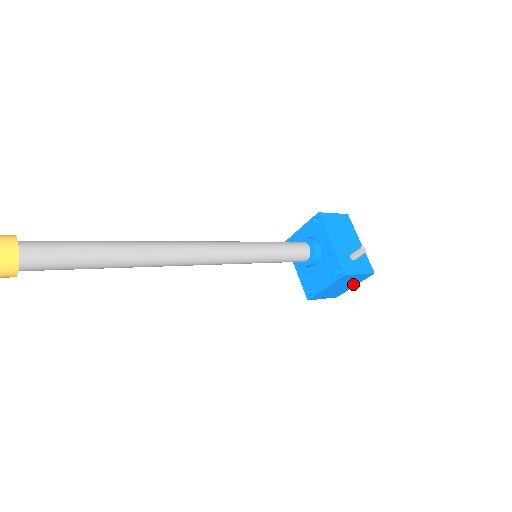
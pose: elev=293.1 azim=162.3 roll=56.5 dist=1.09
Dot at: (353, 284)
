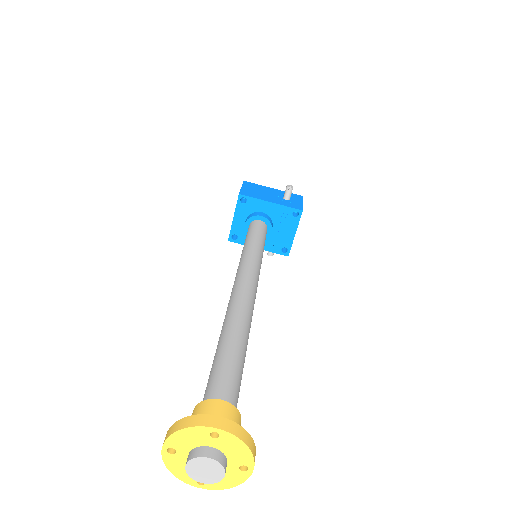
Dot at: occluded
